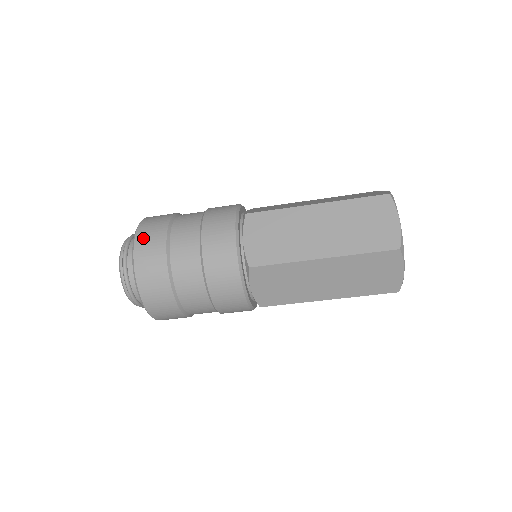
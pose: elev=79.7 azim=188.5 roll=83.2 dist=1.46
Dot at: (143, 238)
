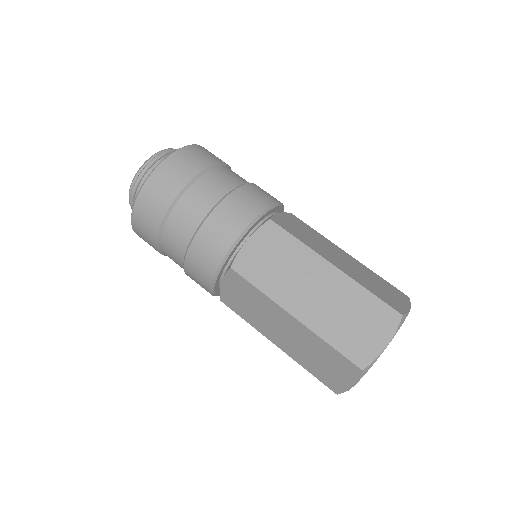
Dot at: occluded
